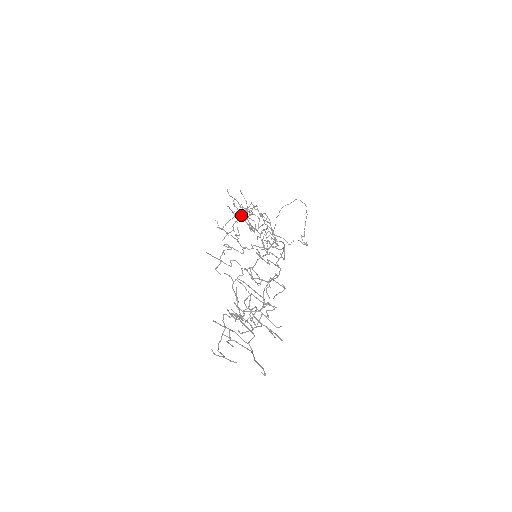
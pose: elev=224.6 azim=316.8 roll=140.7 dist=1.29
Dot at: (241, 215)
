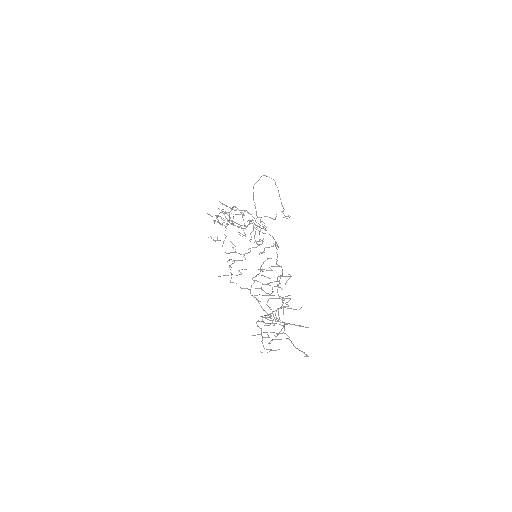
Dot at: (227, 223)
